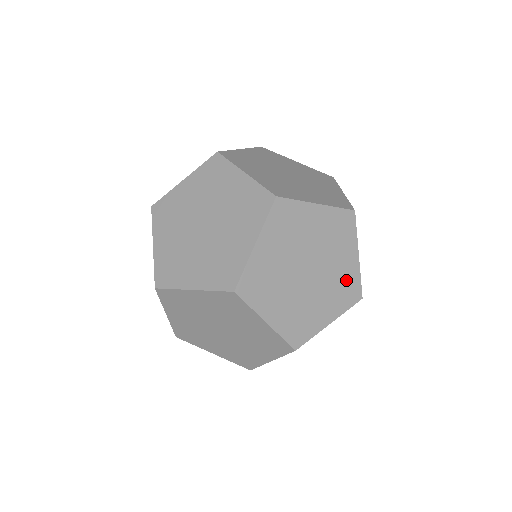
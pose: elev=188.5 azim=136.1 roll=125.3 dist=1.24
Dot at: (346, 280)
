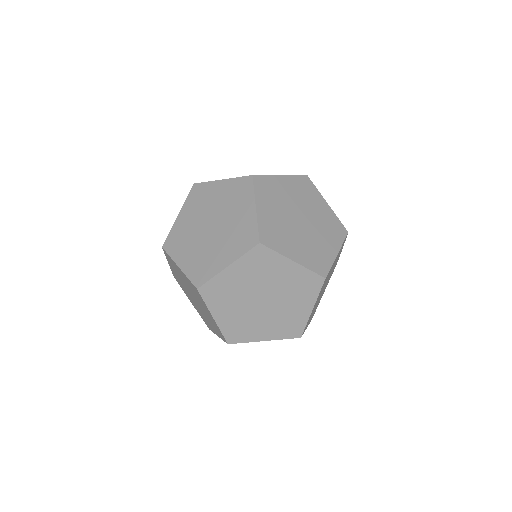
Dot at: (293, 320)
